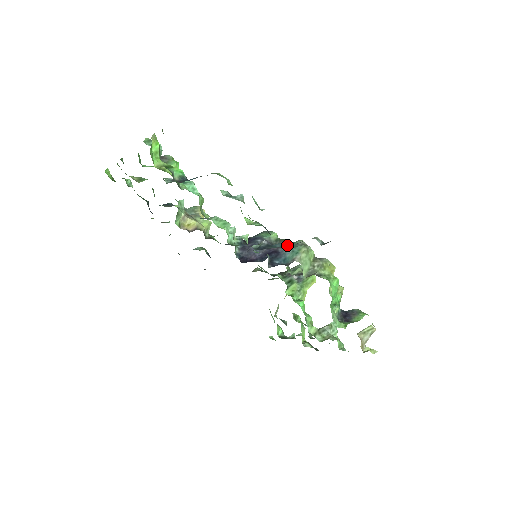
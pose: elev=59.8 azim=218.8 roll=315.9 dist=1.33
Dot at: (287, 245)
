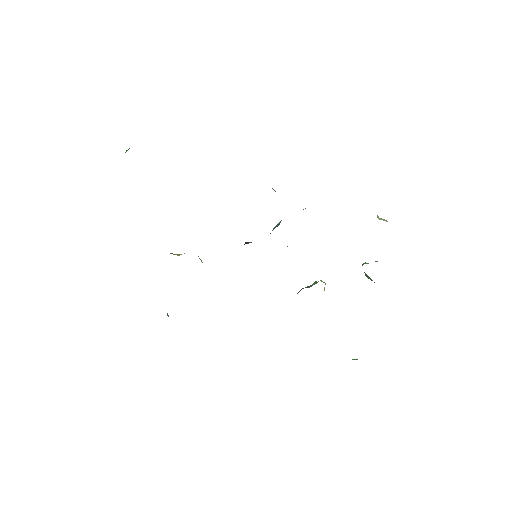
Dot at: occluded
